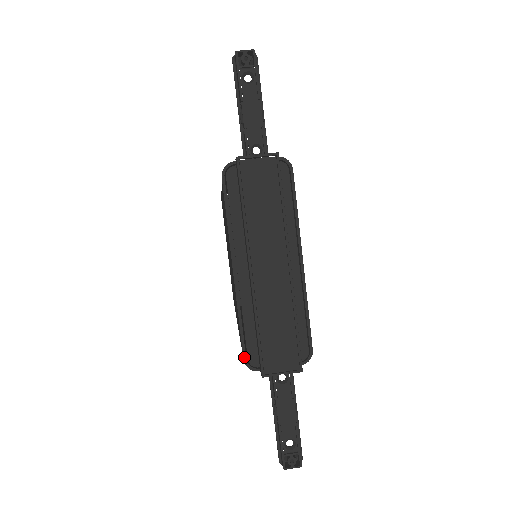
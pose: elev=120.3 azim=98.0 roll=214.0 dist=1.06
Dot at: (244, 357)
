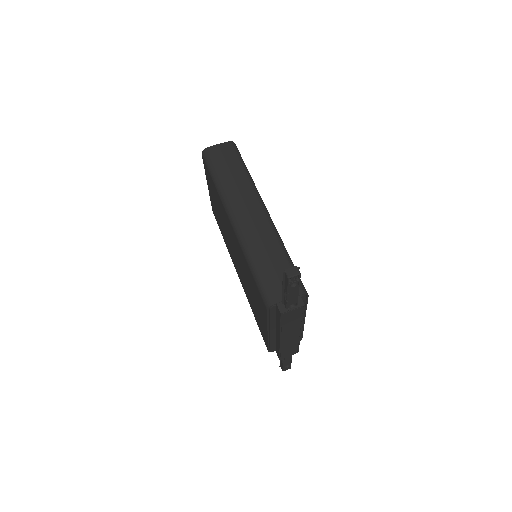
Dot at: (268, 351)
